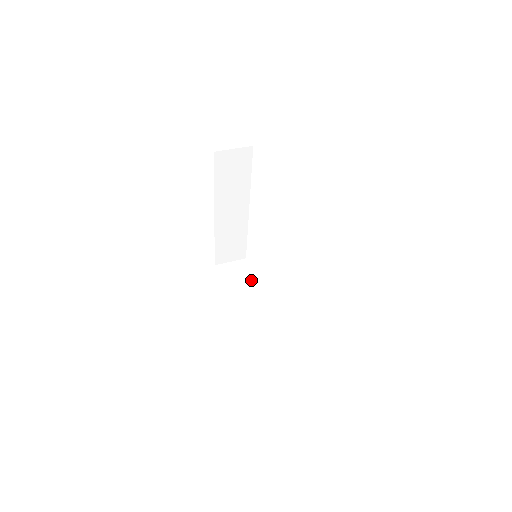
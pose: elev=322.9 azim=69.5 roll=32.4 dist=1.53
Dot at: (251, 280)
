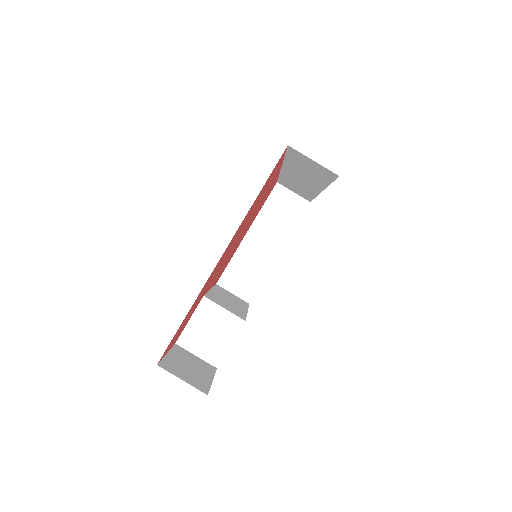
Dot at: (288, 228)
